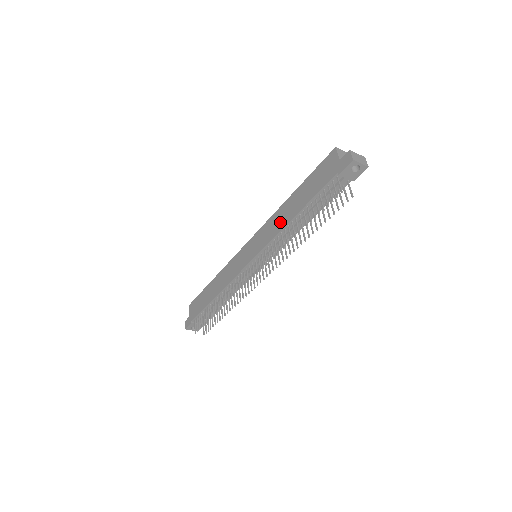
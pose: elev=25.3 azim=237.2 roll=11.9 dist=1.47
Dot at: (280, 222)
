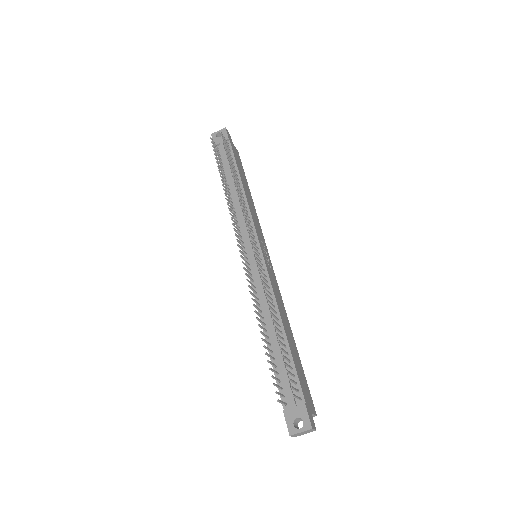
Dot at: occluded
